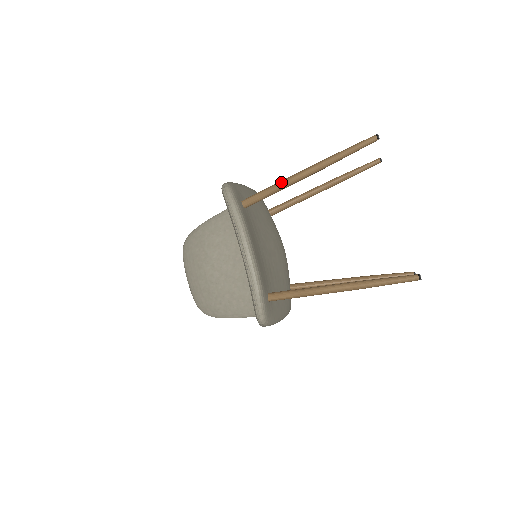
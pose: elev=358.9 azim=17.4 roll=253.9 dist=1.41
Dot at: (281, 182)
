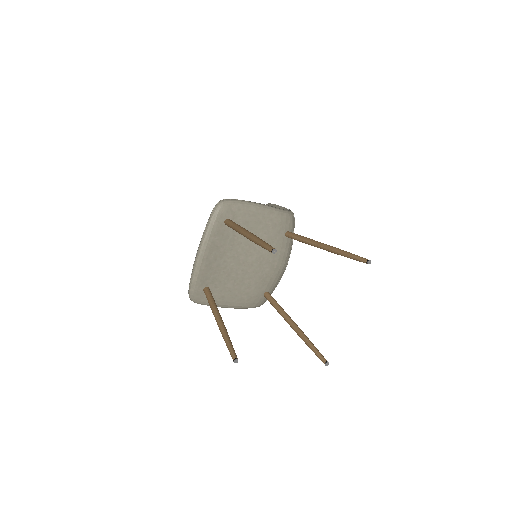
Dot at: (238, 227)
